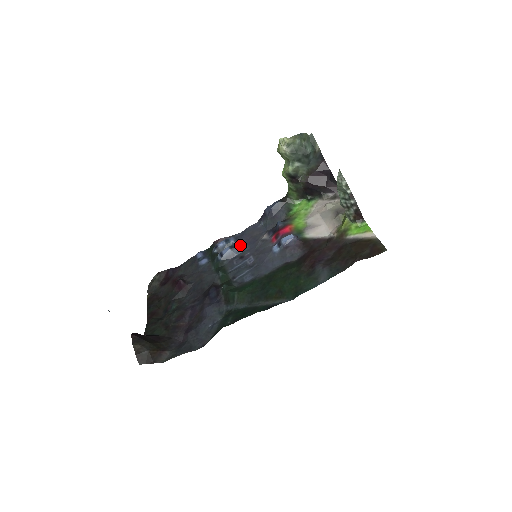
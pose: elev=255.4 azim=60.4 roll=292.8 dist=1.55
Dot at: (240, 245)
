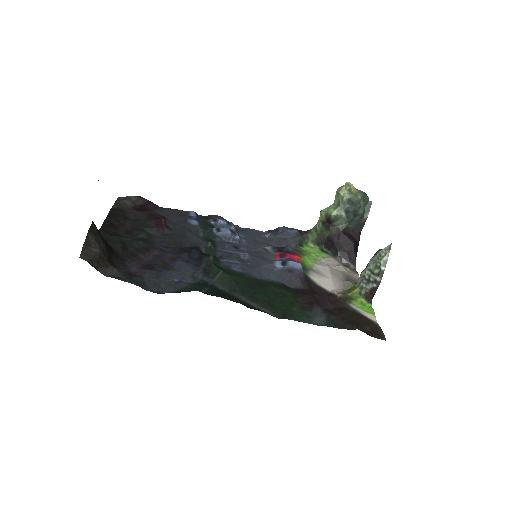
Dot at: (239, 236)
